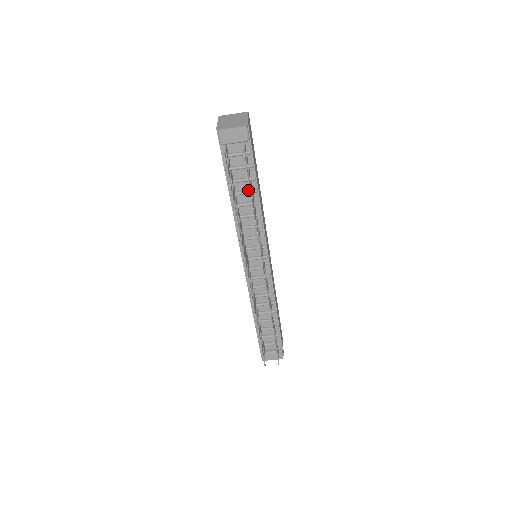
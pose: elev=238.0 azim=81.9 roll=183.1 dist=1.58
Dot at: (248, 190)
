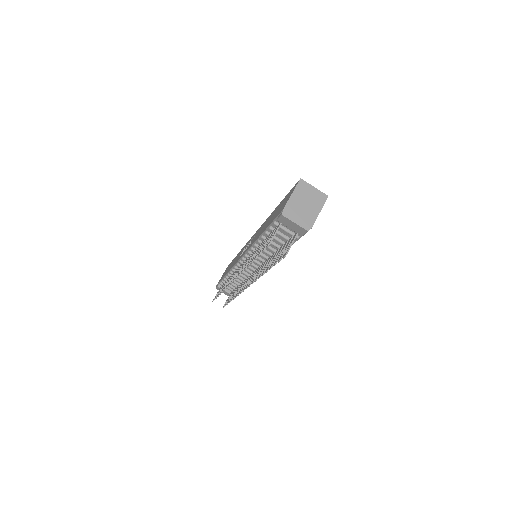
Dot at: (278, 245)
